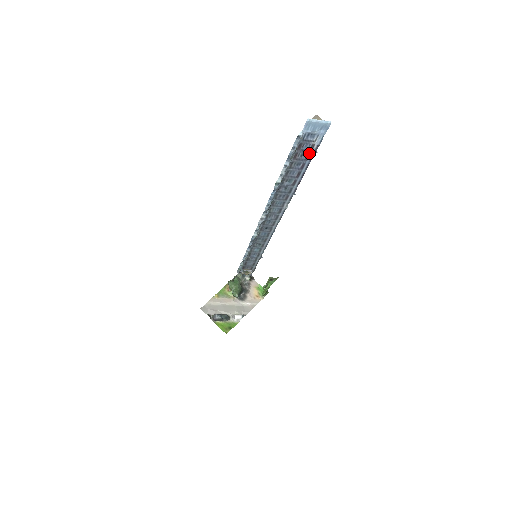
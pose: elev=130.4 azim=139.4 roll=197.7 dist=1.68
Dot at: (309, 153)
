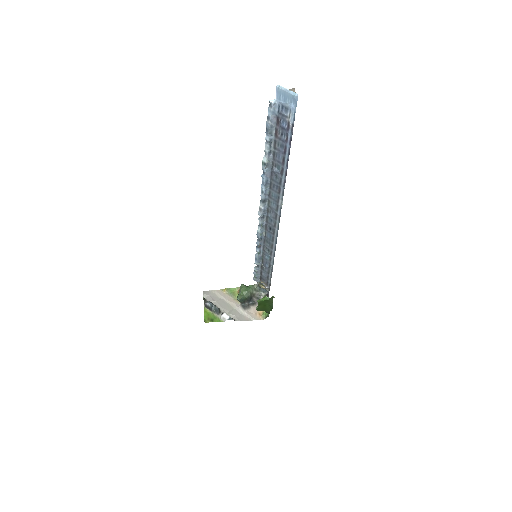
Dot at: (287, 133)
